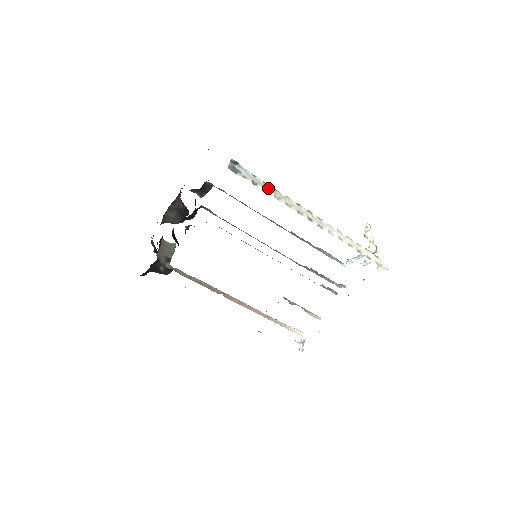
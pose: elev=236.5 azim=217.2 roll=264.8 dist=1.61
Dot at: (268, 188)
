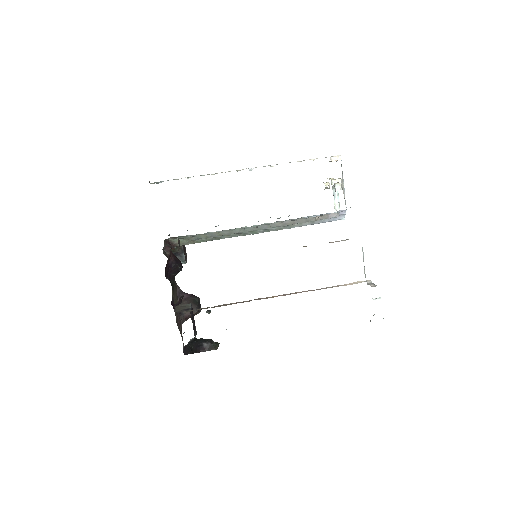
Dot at: occluded
